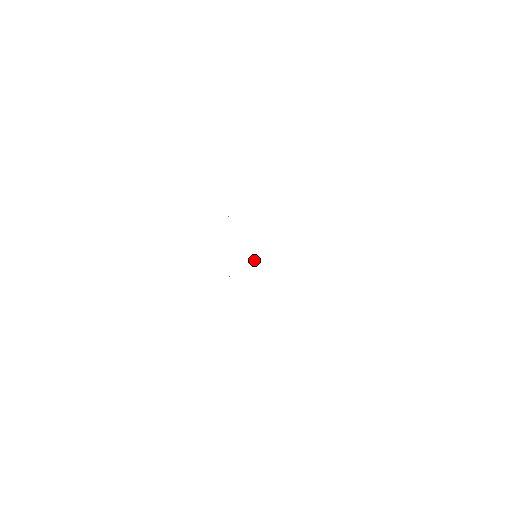
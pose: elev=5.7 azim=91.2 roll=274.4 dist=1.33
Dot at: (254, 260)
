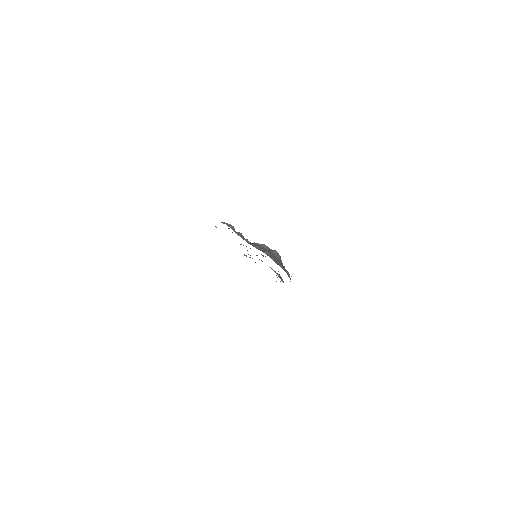
Dot at: occluded
